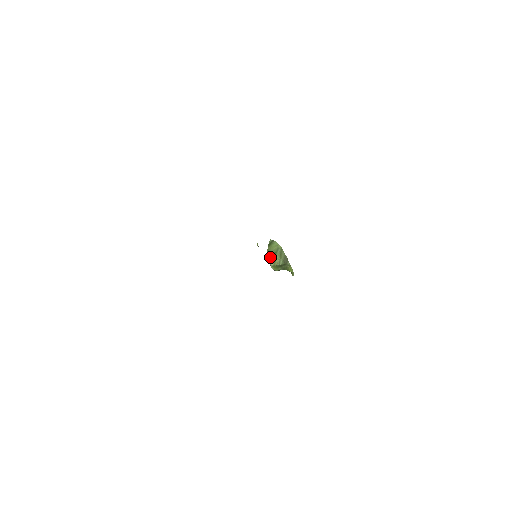
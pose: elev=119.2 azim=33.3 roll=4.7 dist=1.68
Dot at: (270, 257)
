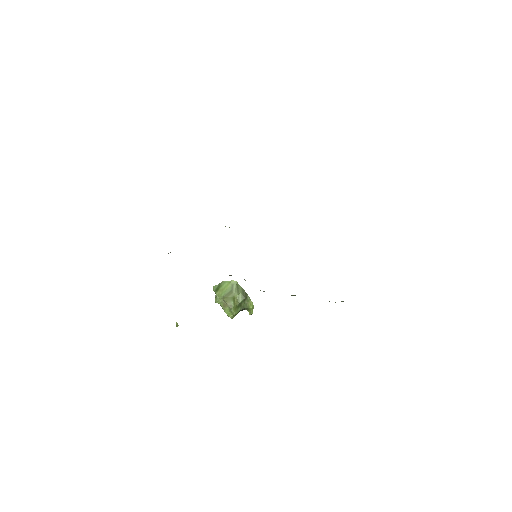
Dot at: (226, 299)
